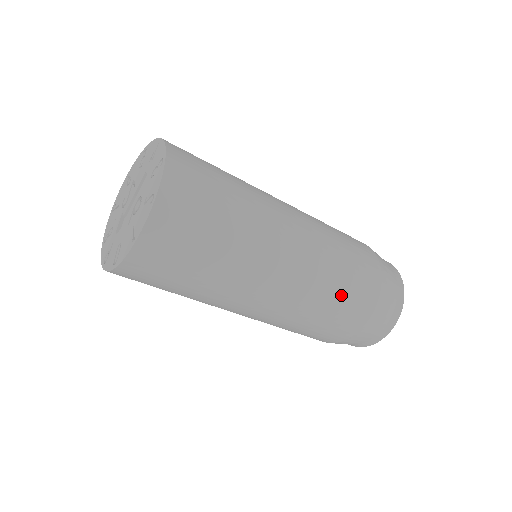
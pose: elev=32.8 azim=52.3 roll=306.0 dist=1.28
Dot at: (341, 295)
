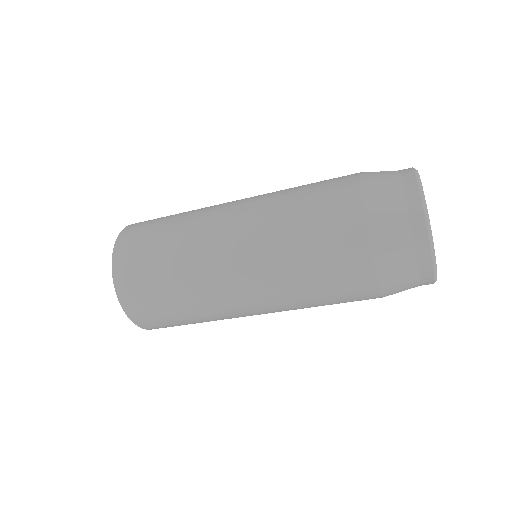
Dot at: (328, 303)
